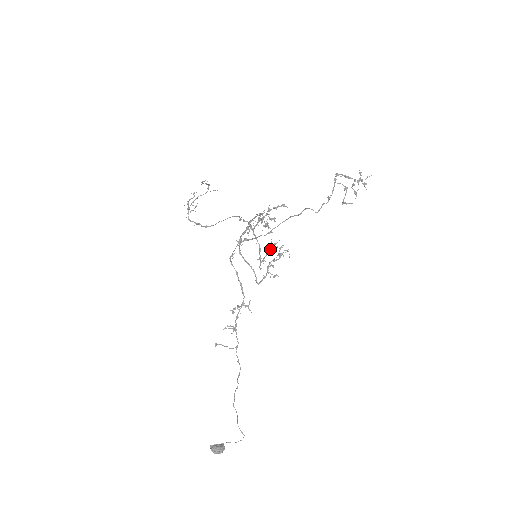
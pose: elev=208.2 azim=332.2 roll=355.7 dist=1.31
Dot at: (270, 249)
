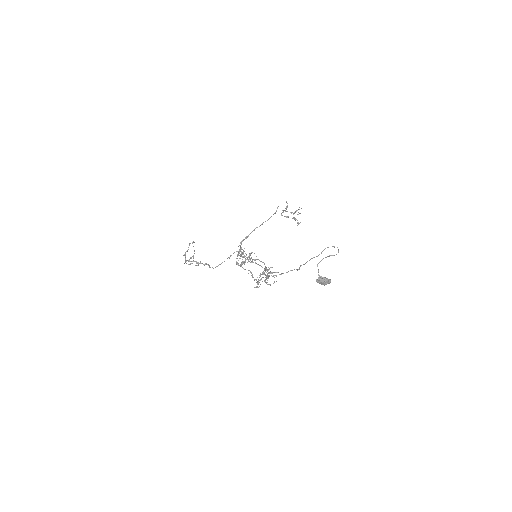
Dot at: (258, 281)
